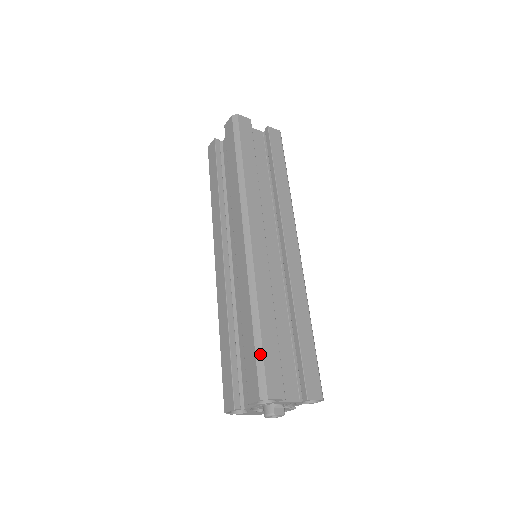
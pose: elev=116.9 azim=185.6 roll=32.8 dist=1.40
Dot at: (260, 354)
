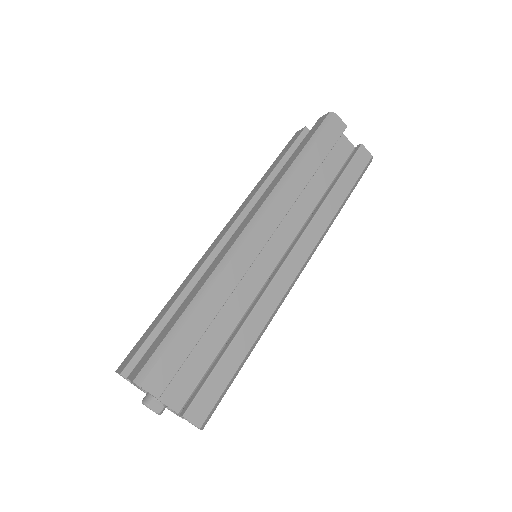
Dot at: (168, 341)
